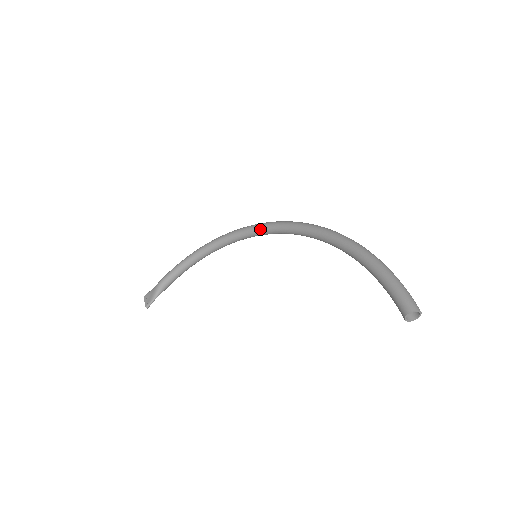
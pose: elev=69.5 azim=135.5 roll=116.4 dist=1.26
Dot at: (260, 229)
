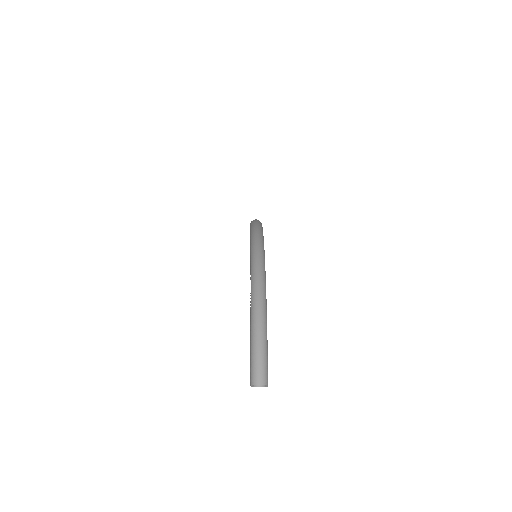
Dot at: occluded
